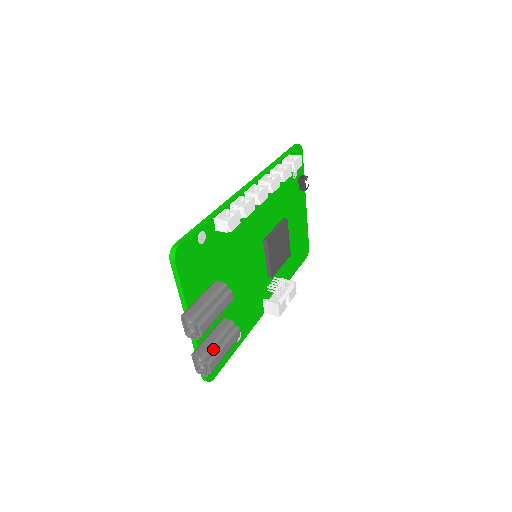
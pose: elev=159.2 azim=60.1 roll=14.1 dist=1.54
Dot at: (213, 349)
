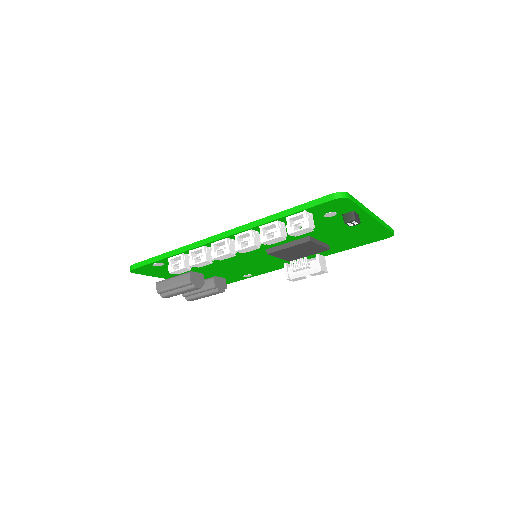
Dot at: (193, 294)
